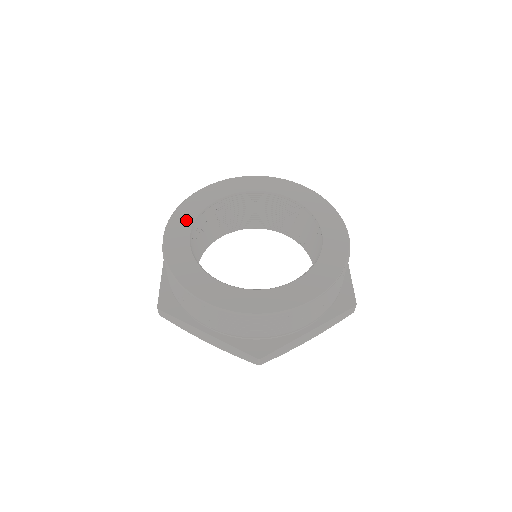
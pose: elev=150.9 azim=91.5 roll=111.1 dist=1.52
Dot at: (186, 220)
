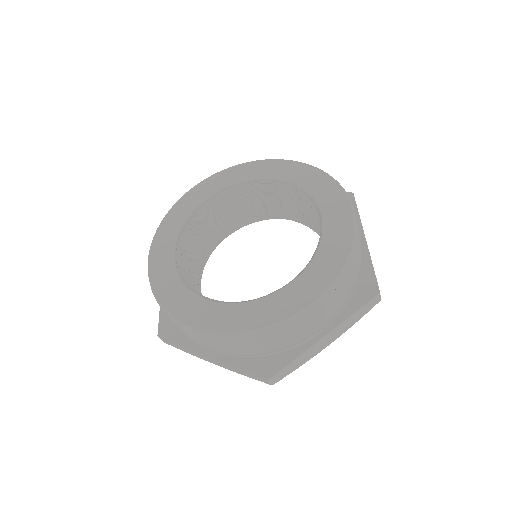
Dot at: (226, 180)
